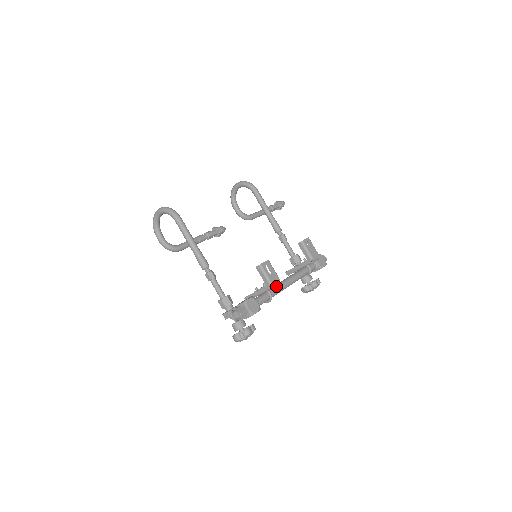
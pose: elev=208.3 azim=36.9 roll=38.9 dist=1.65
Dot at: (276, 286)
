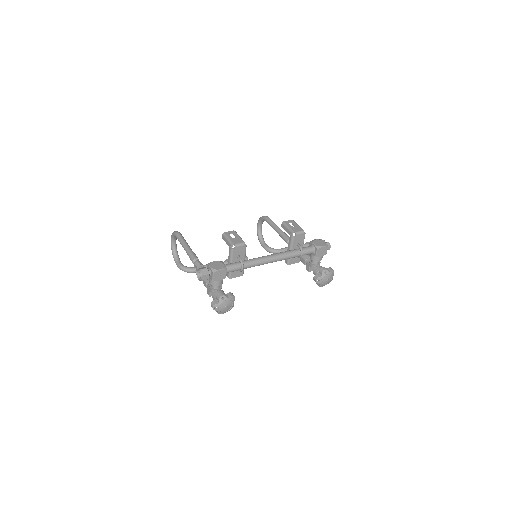
Dot at: (254, 258)
